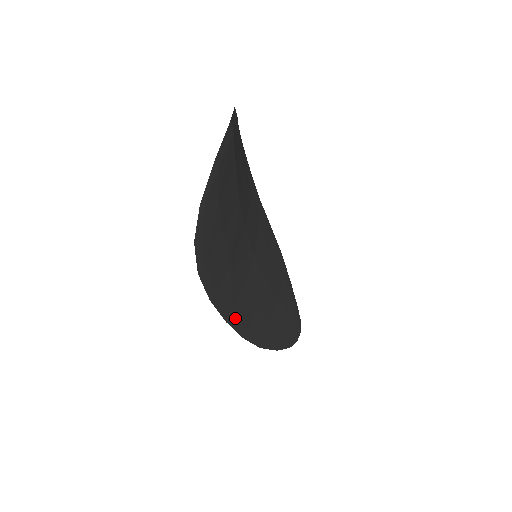
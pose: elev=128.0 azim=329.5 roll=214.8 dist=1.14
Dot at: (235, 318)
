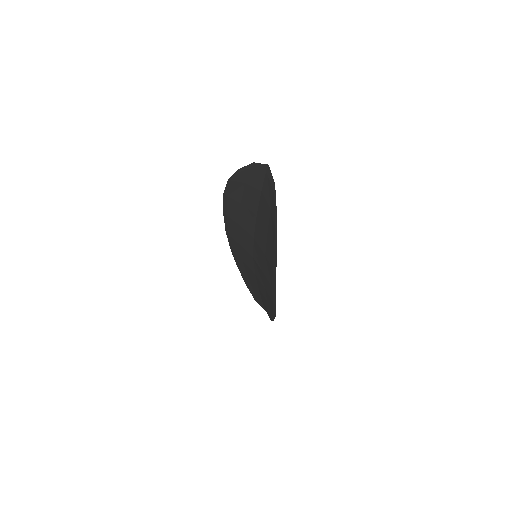
Dot at: (273, 291)
